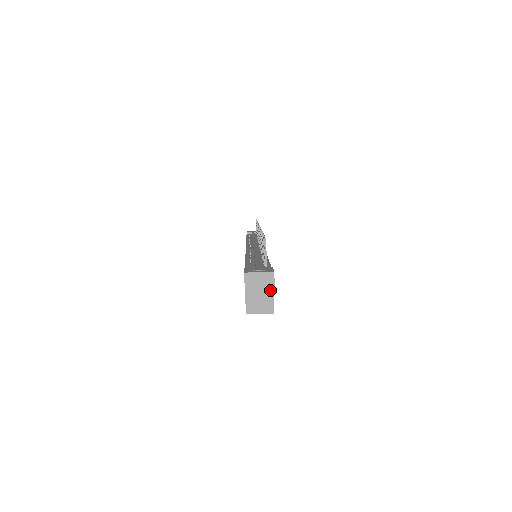
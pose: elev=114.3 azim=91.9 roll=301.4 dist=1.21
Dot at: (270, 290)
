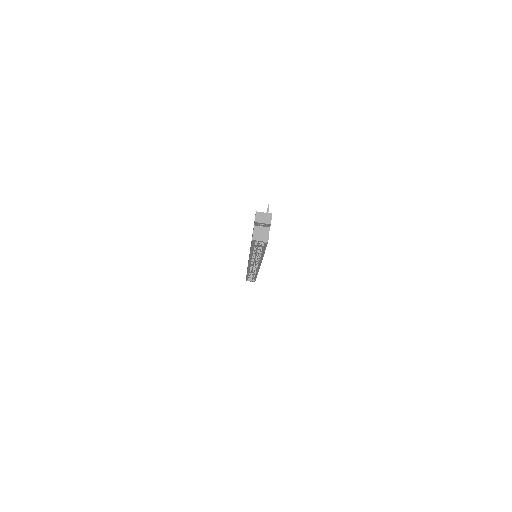
Dot at: (268, 223)
